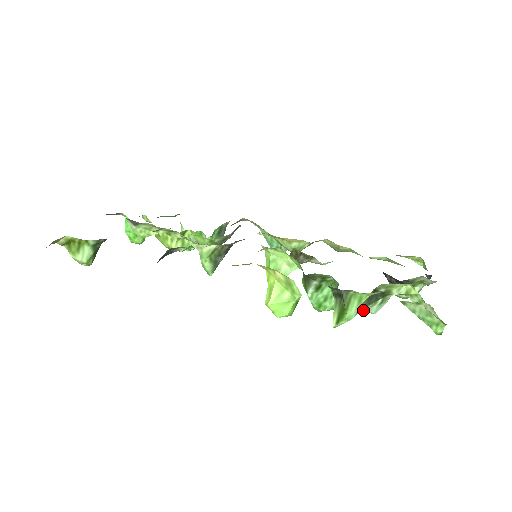
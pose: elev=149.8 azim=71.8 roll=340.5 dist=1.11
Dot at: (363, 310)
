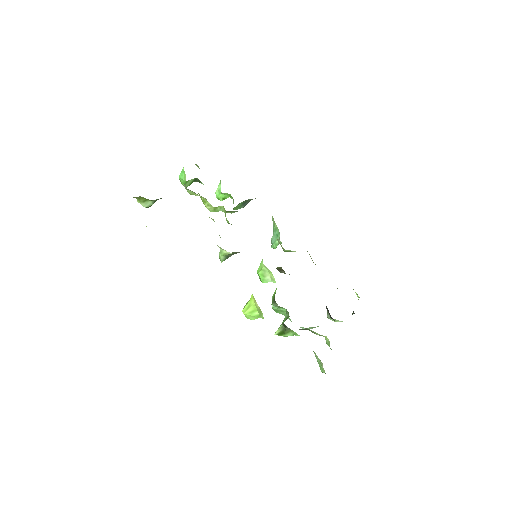
Dot at: occluded
